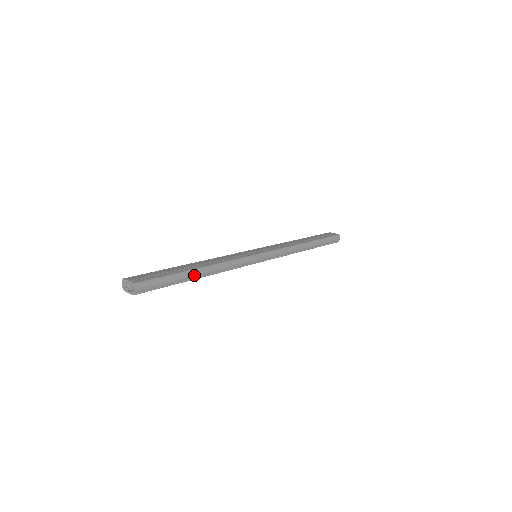
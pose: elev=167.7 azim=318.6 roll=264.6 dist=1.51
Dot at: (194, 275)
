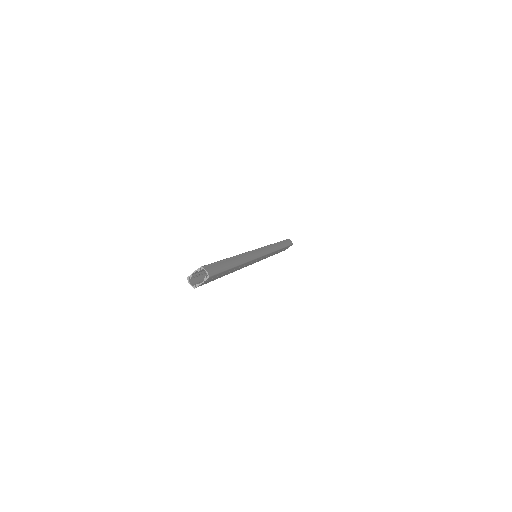
Dot at: (234, 262)
